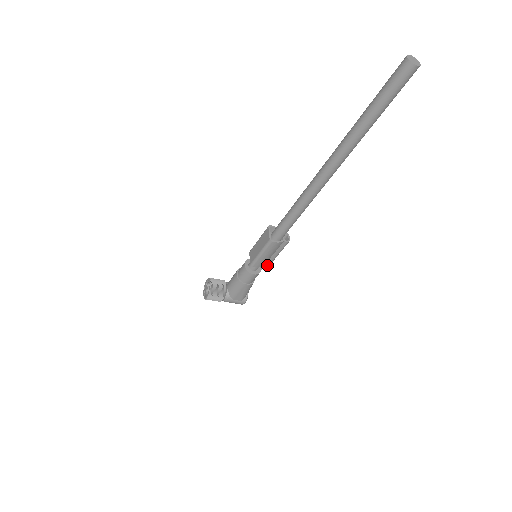
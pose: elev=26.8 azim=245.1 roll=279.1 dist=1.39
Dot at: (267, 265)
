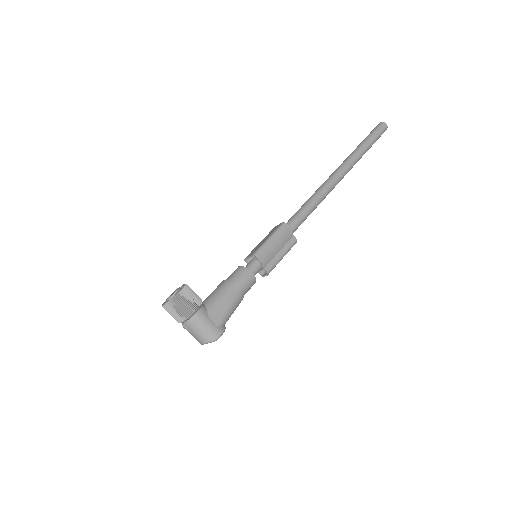
Dot at: (267, 269)
